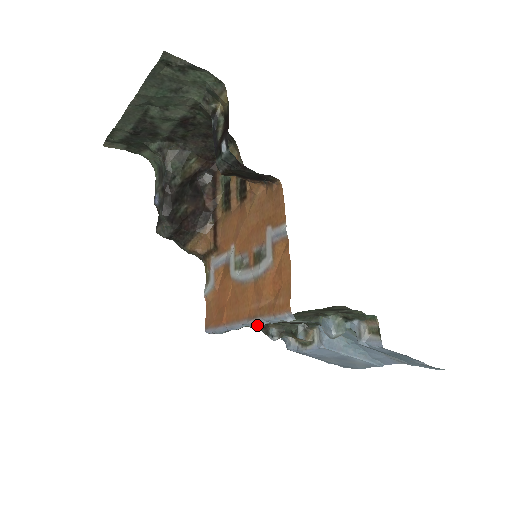
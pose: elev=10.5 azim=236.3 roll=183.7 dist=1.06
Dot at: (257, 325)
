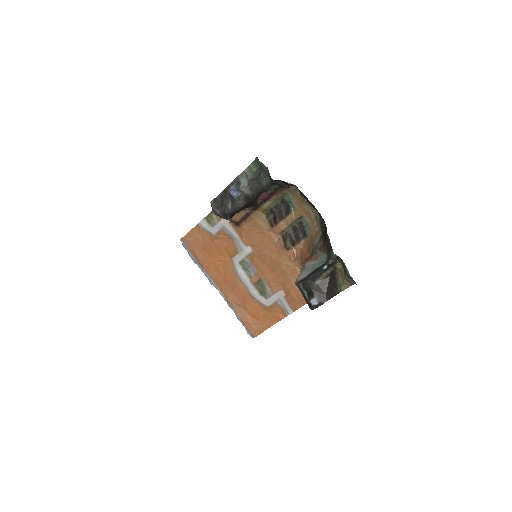
Dot at: occluded
